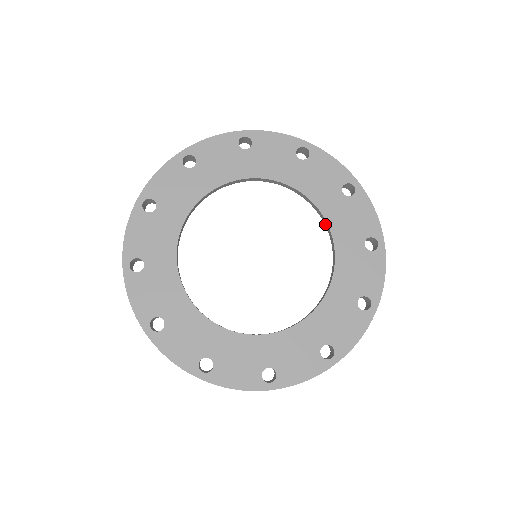
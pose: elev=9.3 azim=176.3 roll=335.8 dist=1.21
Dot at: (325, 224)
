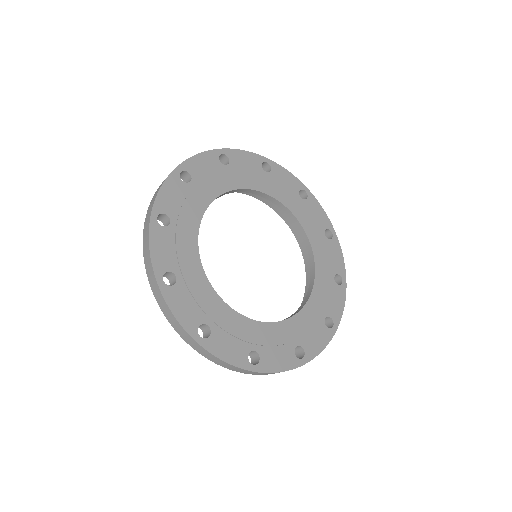
Dot at: (309, 252)
